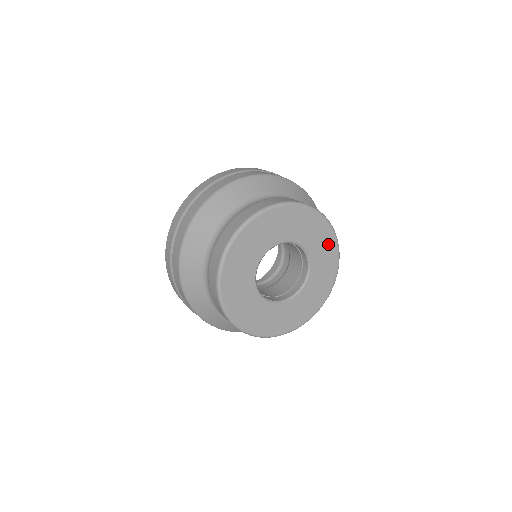
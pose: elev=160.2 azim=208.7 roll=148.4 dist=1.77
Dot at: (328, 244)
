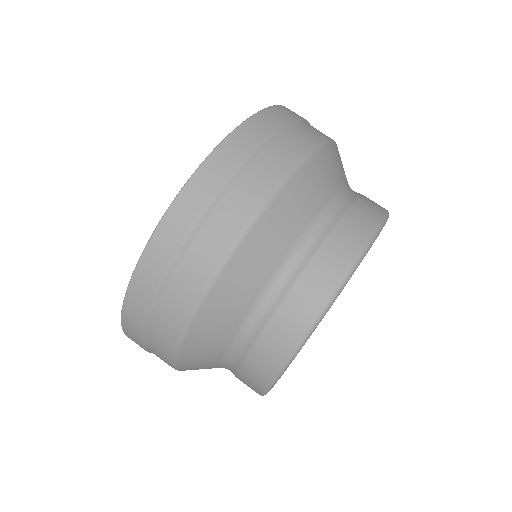
Dot at: occluded
